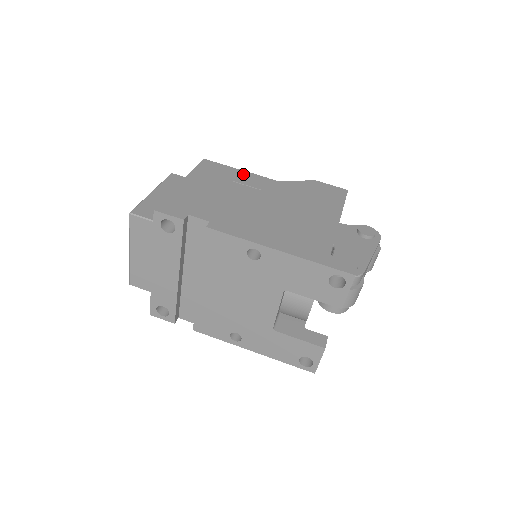
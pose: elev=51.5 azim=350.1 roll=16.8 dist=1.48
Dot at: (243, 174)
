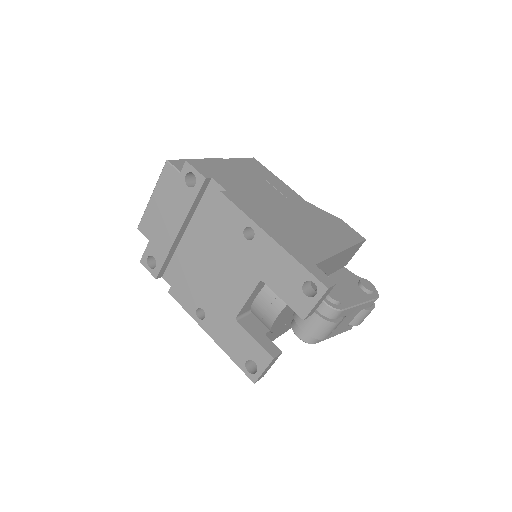
Dot at: (279, 182)
